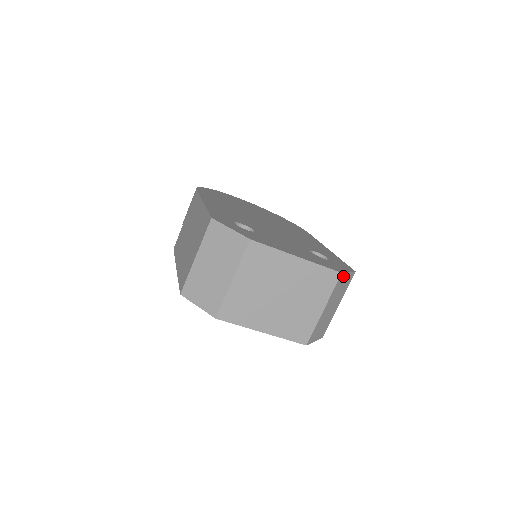
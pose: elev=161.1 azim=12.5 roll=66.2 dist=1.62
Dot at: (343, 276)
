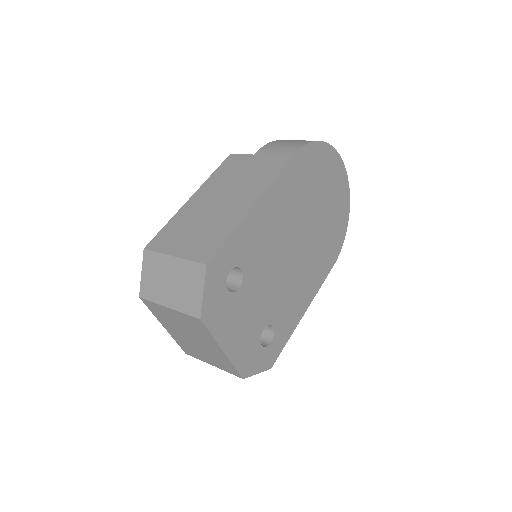
Dot at: (247, 375)
